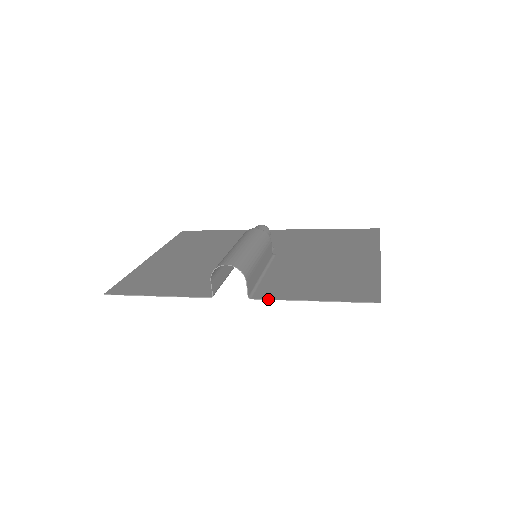
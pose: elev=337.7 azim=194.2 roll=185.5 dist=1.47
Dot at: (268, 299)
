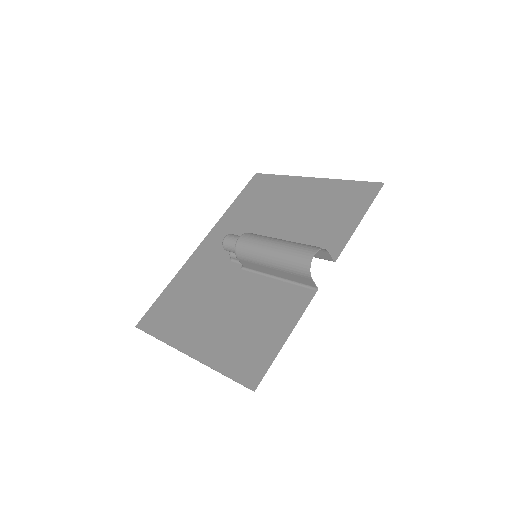
Dot at: occluded
